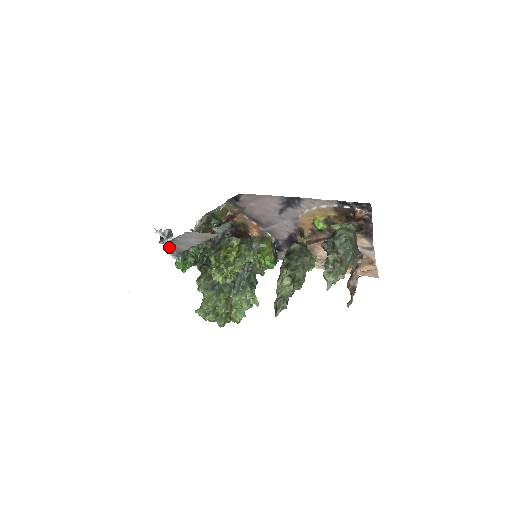
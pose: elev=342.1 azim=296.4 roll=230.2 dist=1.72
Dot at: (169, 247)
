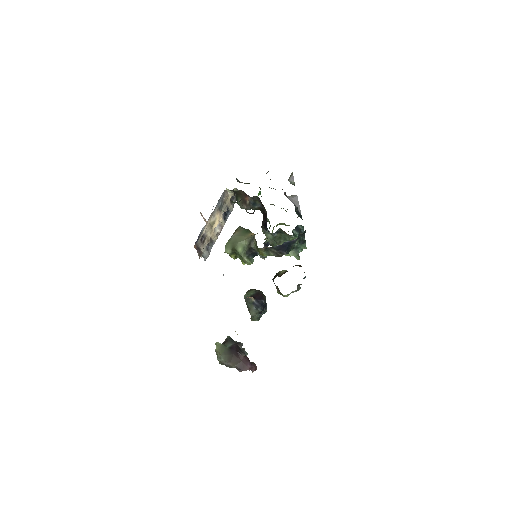
Dot at: occluded
